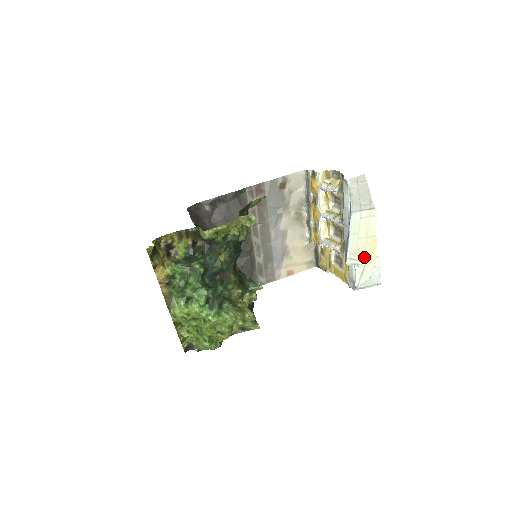
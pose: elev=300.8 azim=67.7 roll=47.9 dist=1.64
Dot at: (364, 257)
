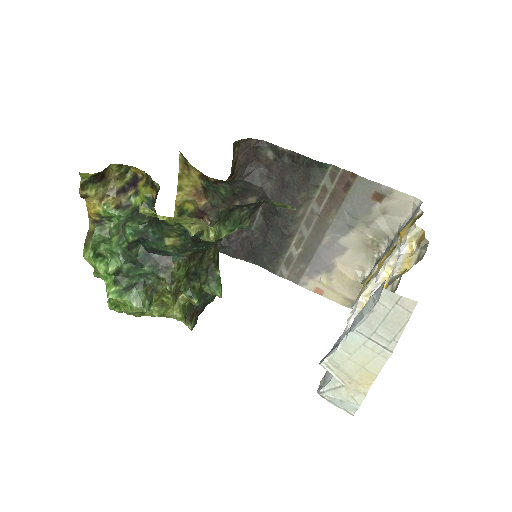
Dot at: (348, 378)
